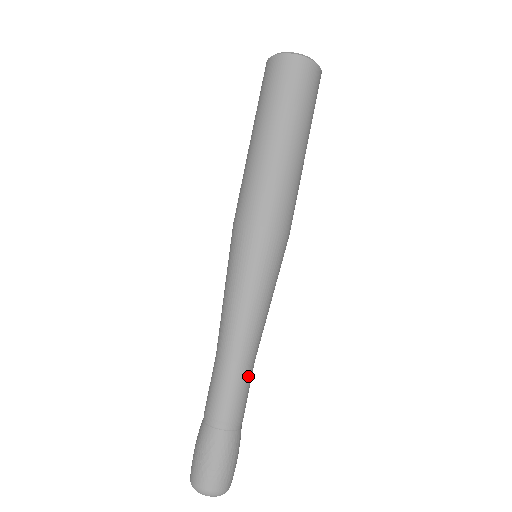
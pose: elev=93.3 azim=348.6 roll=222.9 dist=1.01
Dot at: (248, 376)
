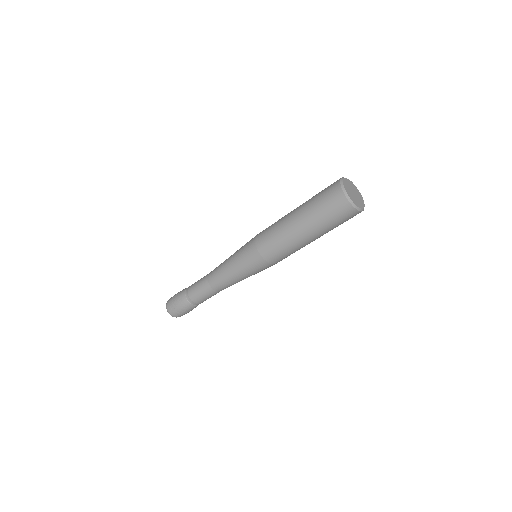
Dot at: (213, 294)
